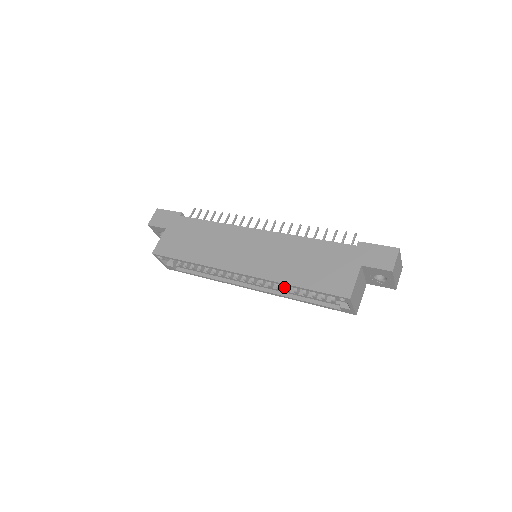
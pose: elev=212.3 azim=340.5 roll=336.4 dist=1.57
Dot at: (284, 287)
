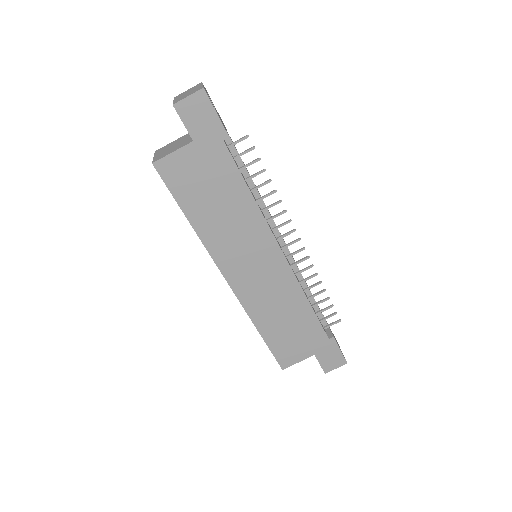
Dot at: occluded
